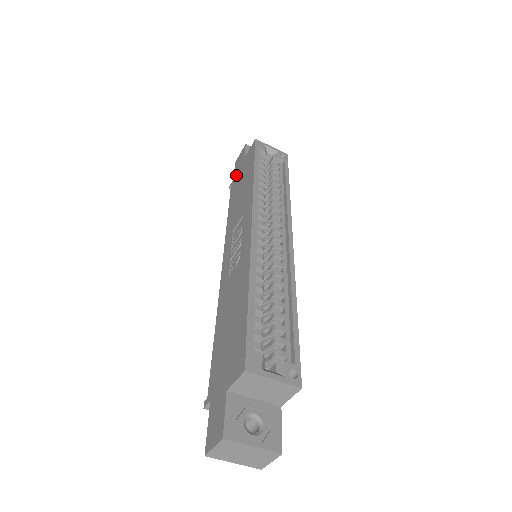
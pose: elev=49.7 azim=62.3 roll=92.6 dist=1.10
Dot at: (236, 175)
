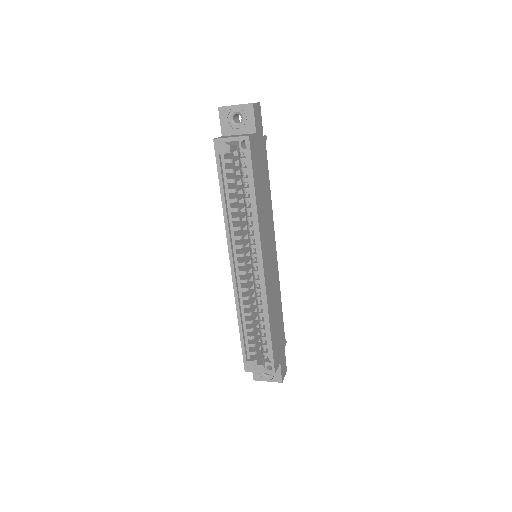
Dot at: occluded
